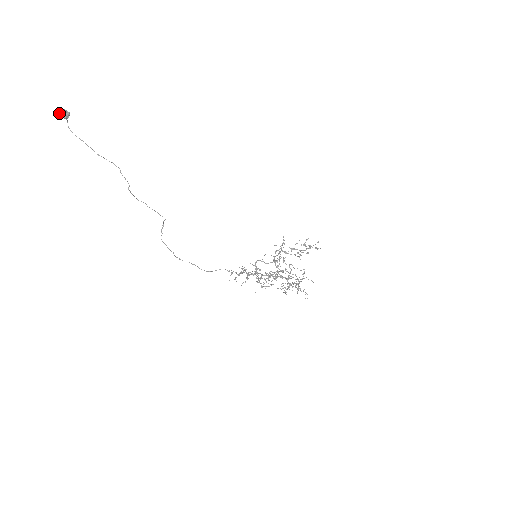
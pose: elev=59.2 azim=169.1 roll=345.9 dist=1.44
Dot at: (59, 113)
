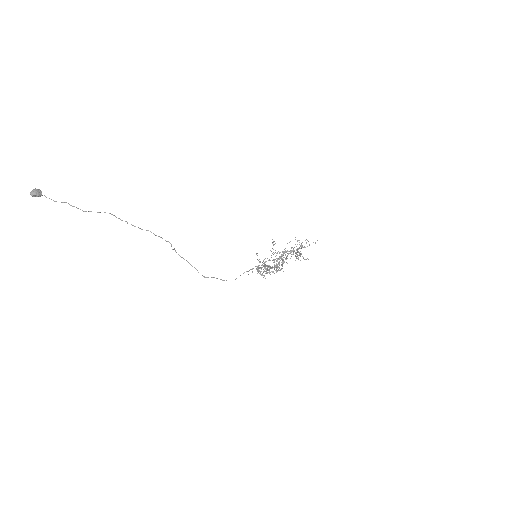
Dot at: (32, 191)
